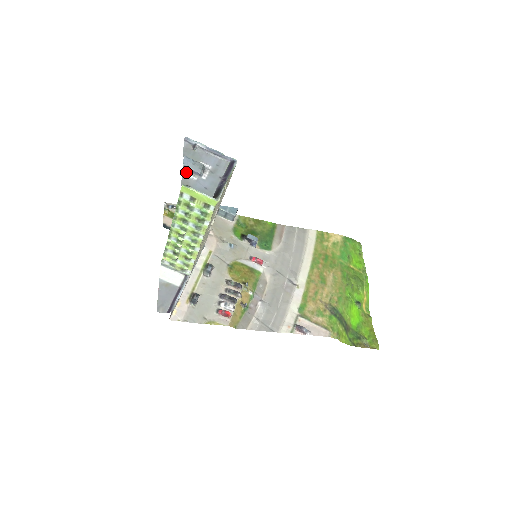
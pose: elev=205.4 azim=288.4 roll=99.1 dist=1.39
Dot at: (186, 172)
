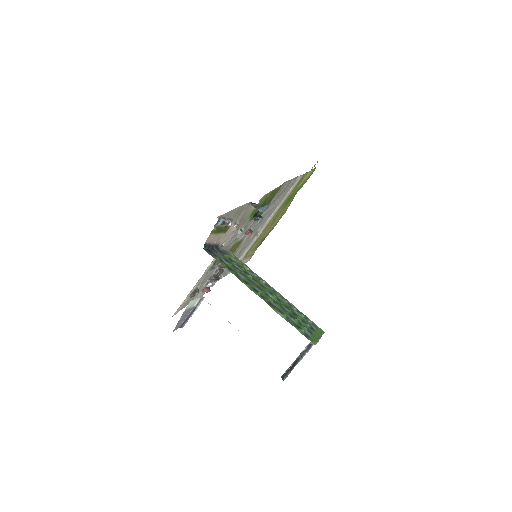
Dot at: occluded
